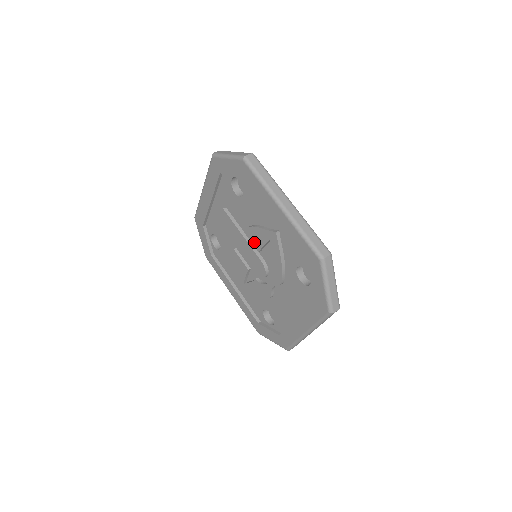
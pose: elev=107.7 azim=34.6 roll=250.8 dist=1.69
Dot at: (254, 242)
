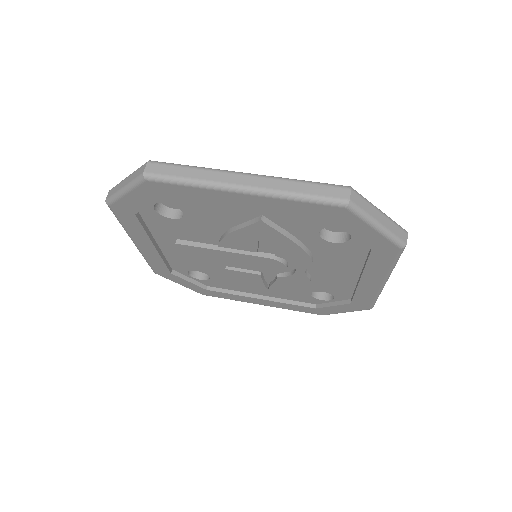
Dot at: (243, 248)
